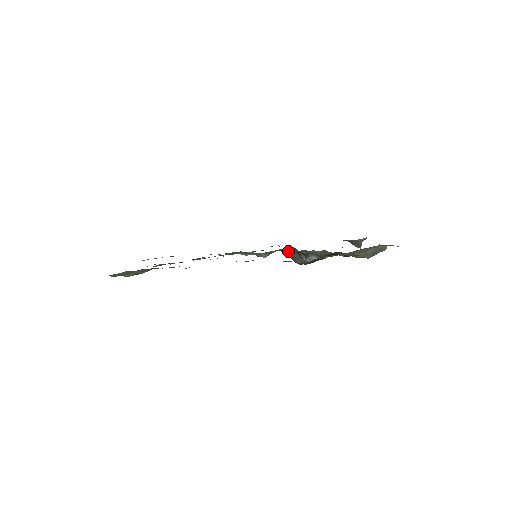
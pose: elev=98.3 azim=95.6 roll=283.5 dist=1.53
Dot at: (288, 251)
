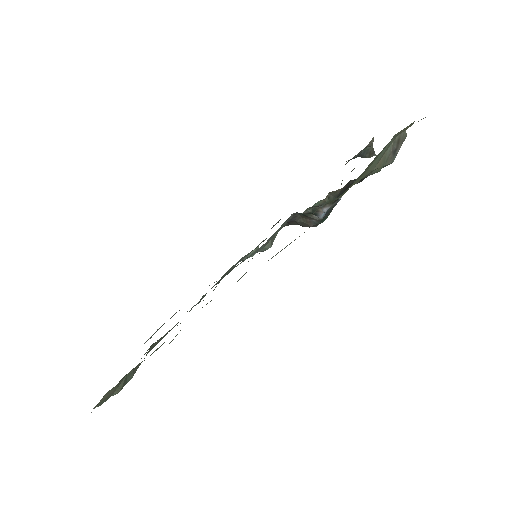
Dot at: (292, 221)
